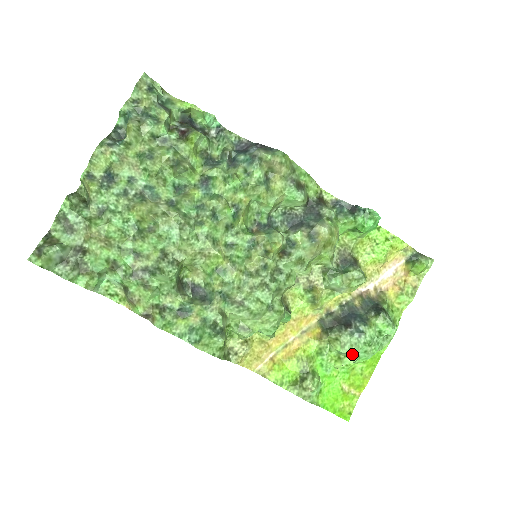
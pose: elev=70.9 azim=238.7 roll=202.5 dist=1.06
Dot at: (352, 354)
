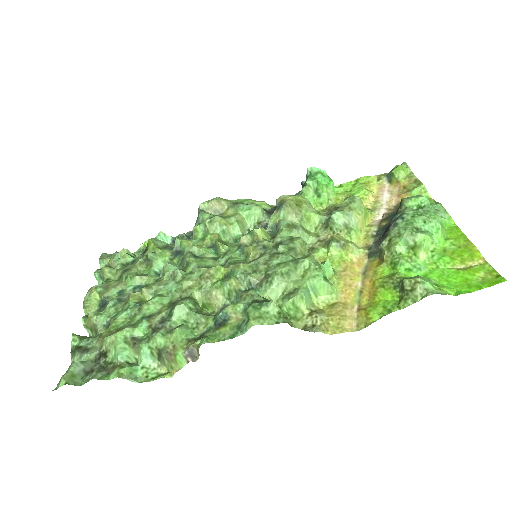
Dot at: (414, 231)
